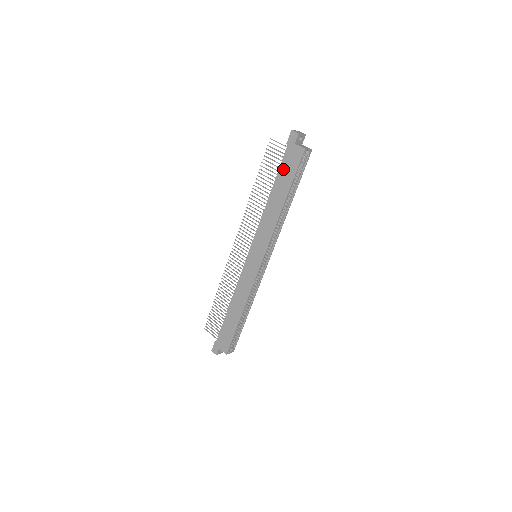
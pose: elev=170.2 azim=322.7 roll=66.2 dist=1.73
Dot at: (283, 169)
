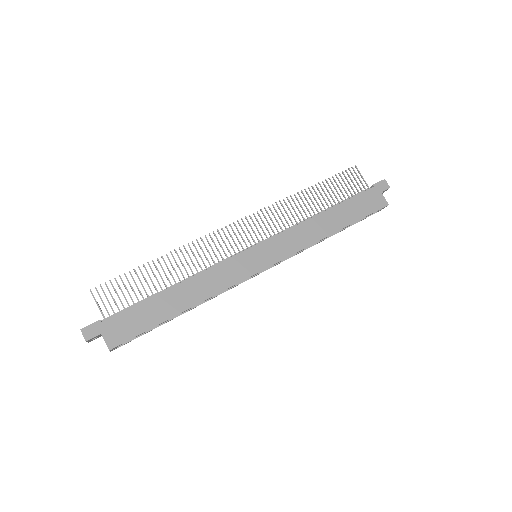
Dot at: (356, 202)
